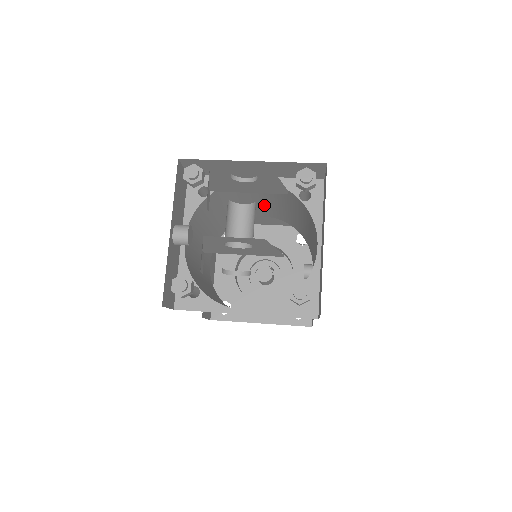
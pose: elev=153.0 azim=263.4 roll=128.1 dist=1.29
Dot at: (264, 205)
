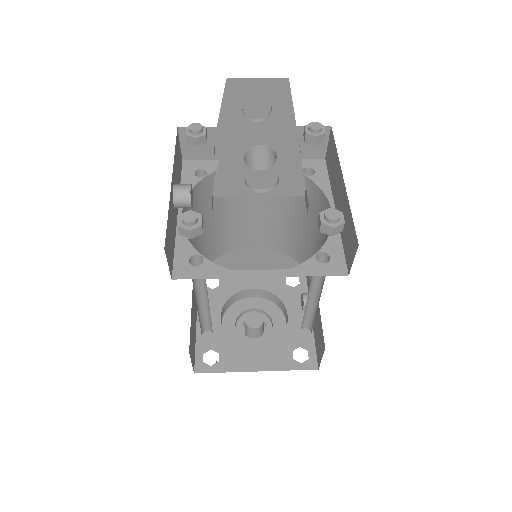
Dot at: (256, 219)
